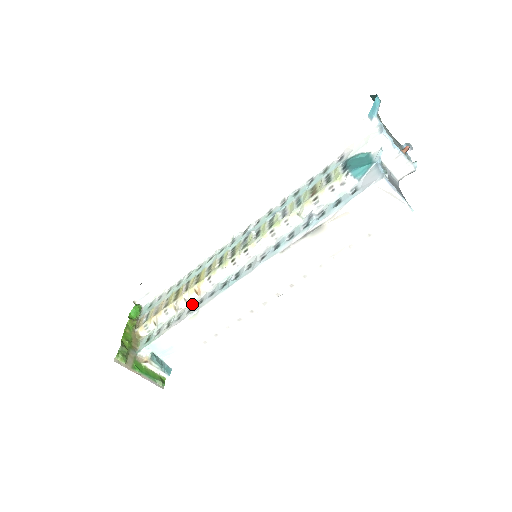
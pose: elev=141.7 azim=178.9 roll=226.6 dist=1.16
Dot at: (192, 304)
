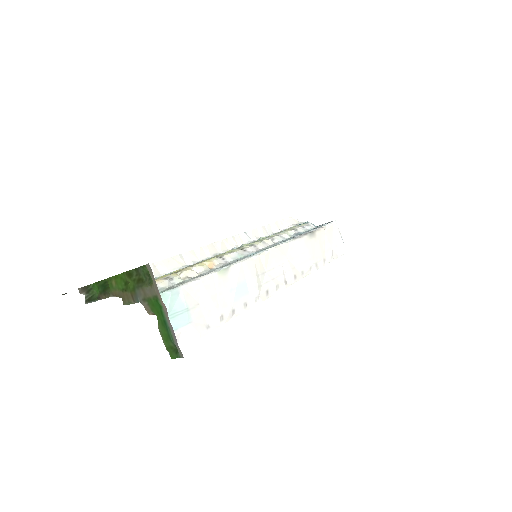
Dot at: (208, 271)
